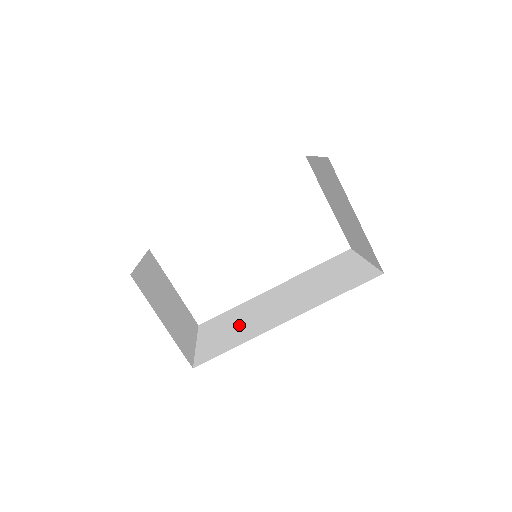
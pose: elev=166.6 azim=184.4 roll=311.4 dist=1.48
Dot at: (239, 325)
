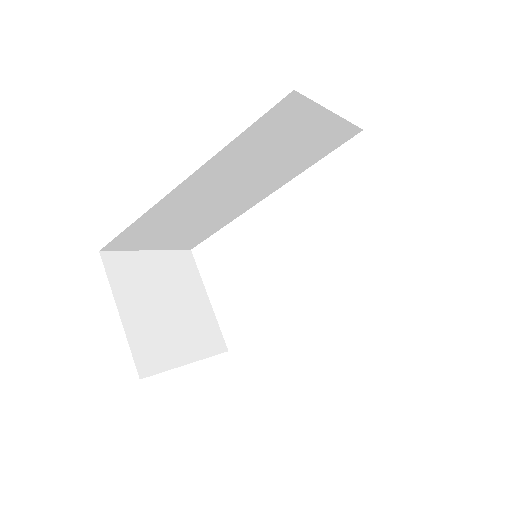
Dot at: occluded
